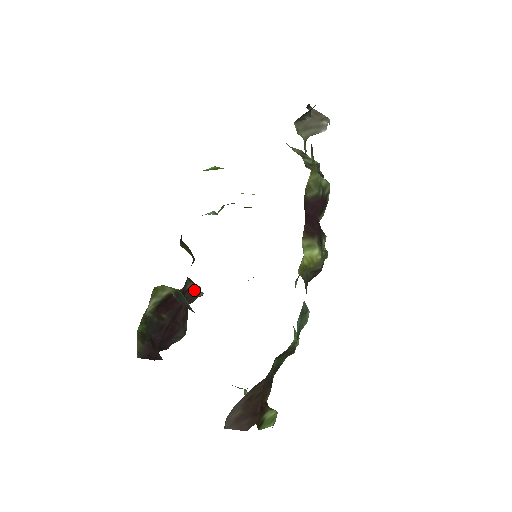
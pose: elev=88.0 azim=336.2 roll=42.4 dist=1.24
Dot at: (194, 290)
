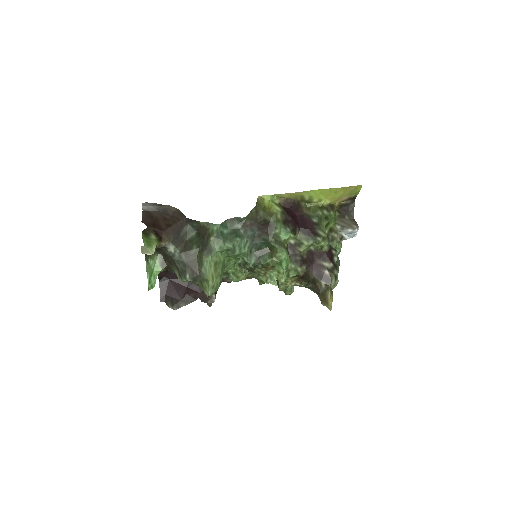
Dot at: occluded
